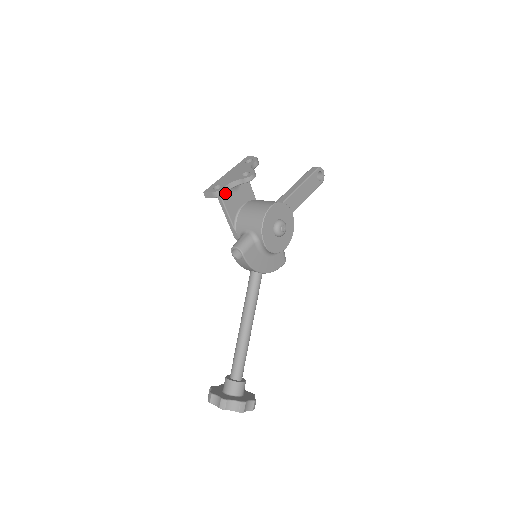
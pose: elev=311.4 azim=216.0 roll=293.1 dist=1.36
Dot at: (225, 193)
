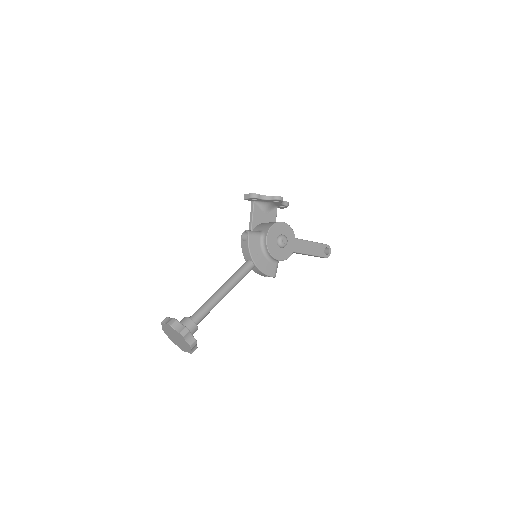
Dot at: (257, 206)
